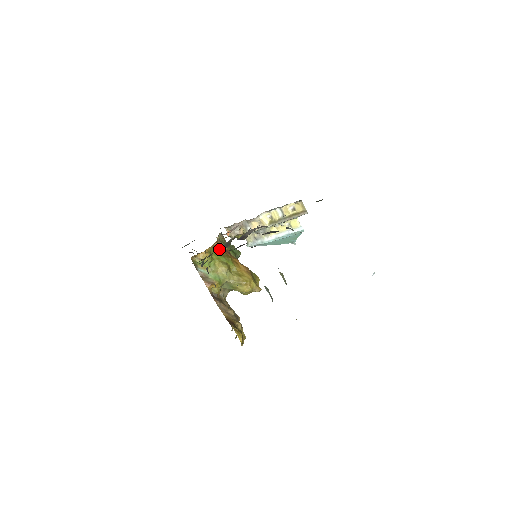
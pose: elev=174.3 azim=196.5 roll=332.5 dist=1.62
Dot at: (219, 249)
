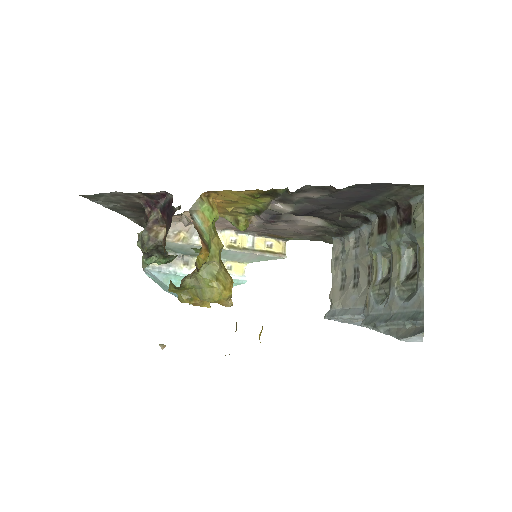
Dot at: (269, 203)
